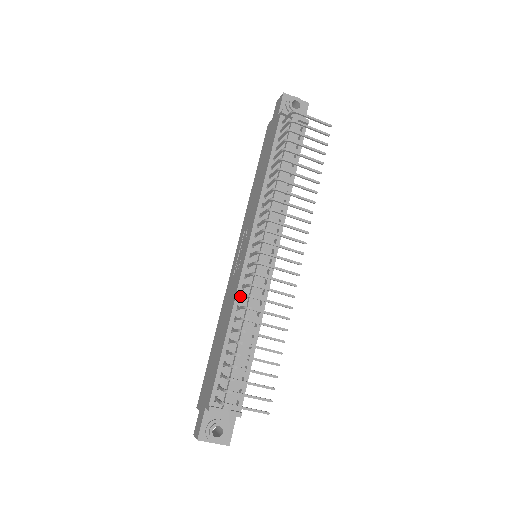
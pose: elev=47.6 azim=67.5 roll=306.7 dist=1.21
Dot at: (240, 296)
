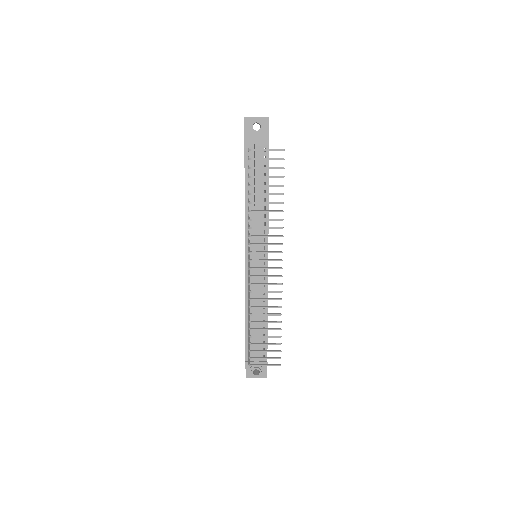
Dot at: (248, 293)
